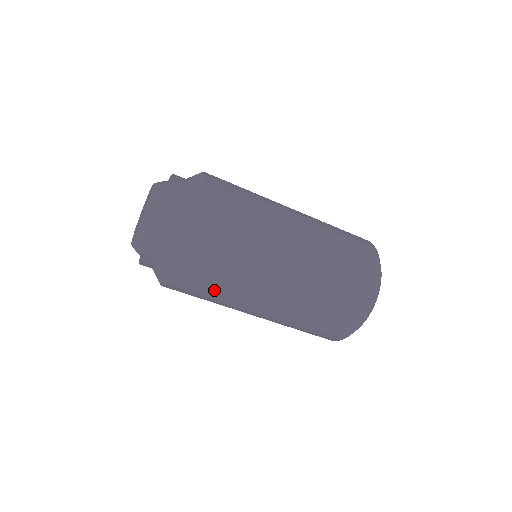
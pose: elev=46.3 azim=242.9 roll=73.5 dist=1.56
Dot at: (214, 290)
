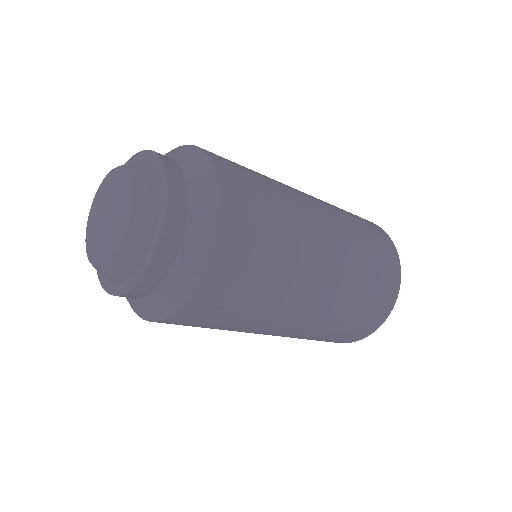
Dot at: occluded
